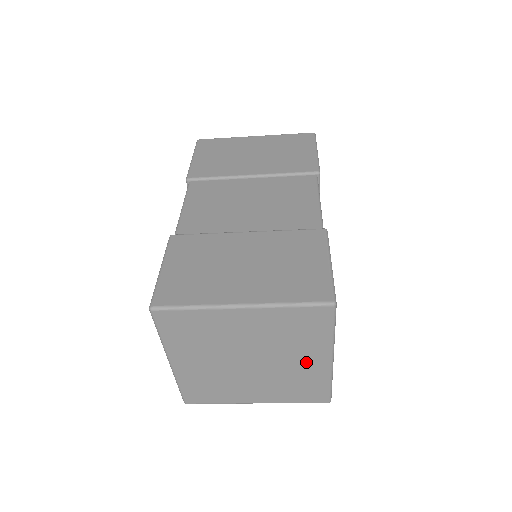
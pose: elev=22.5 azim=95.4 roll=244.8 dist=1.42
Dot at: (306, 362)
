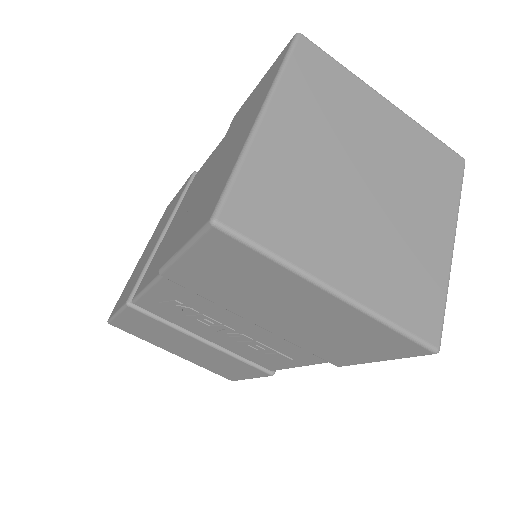
Dot at: (428, 229)
